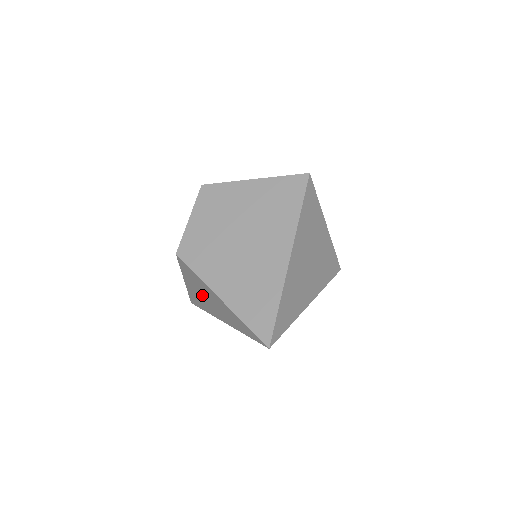
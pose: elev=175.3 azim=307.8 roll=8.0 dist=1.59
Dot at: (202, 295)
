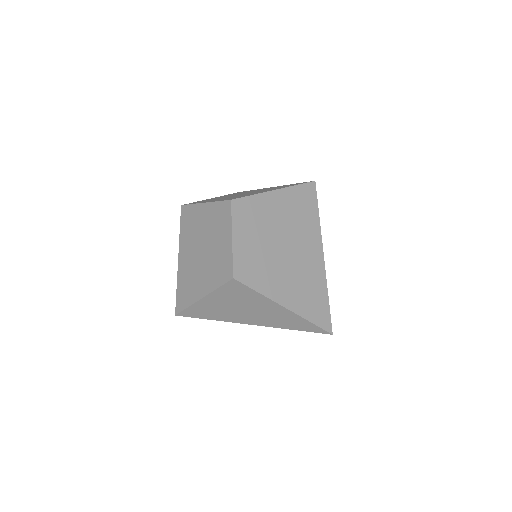
Dot at: (236, 308)
